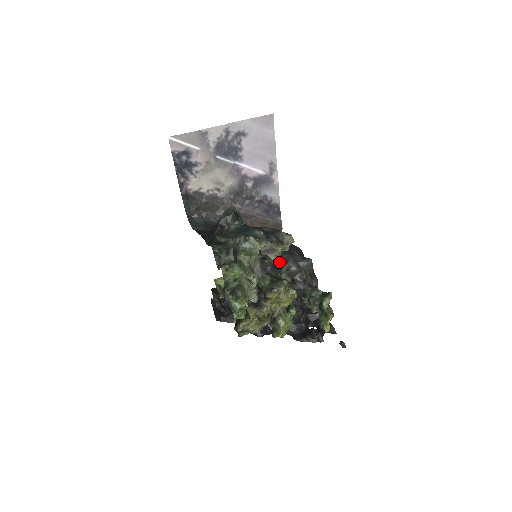
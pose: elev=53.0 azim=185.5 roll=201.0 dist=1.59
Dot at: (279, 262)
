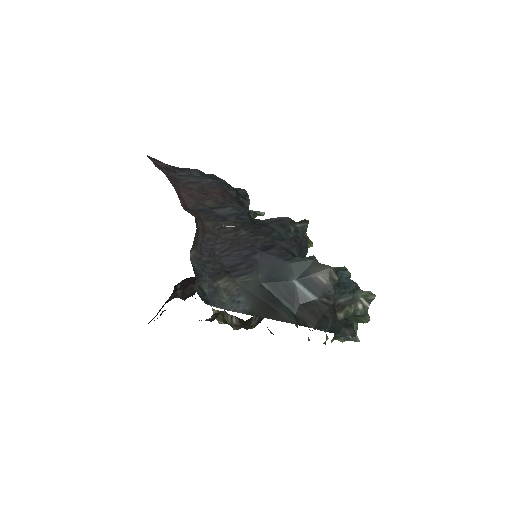
Dot at: occluded
